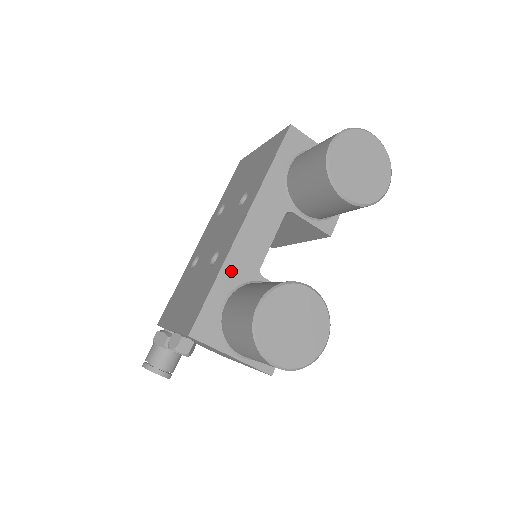
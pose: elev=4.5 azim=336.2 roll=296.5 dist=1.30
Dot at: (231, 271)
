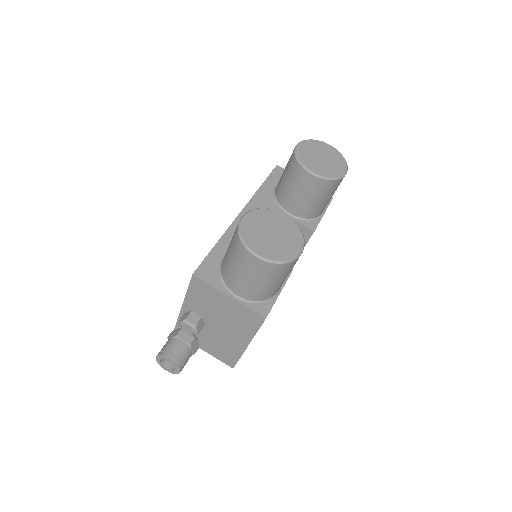
Dot at: (230, 239)
